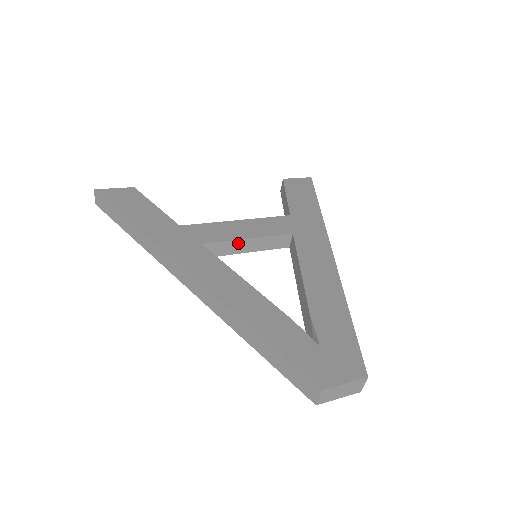
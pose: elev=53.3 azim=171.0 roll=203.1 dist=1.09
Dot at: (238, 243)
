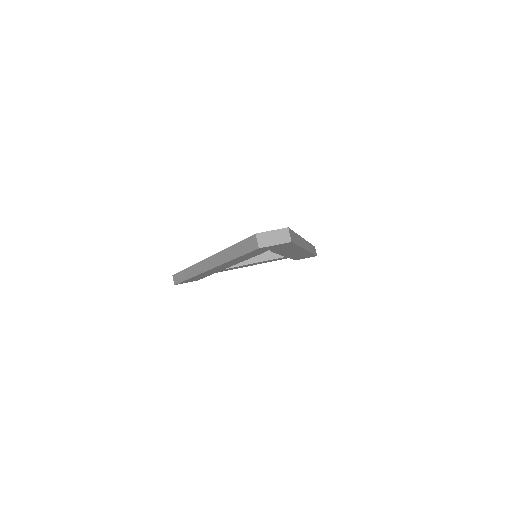
Dot at: occluded
